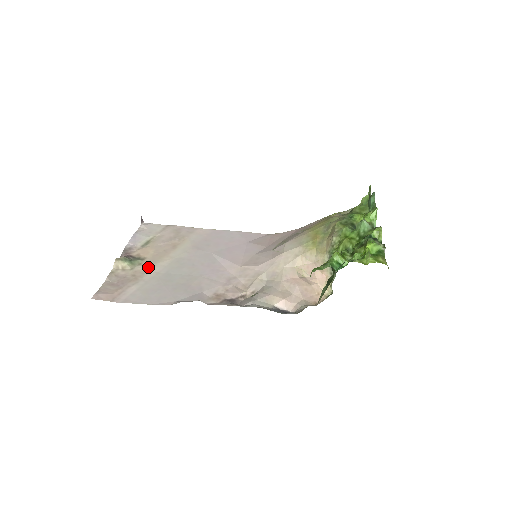
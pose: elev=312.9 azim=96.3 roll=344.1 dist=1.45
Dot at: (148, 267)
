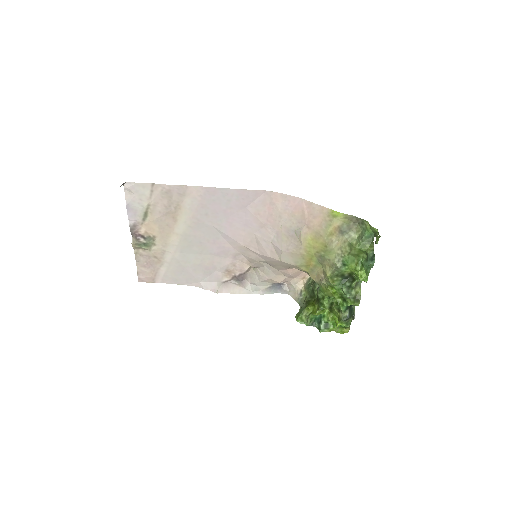
Dot at: (163, 248)
